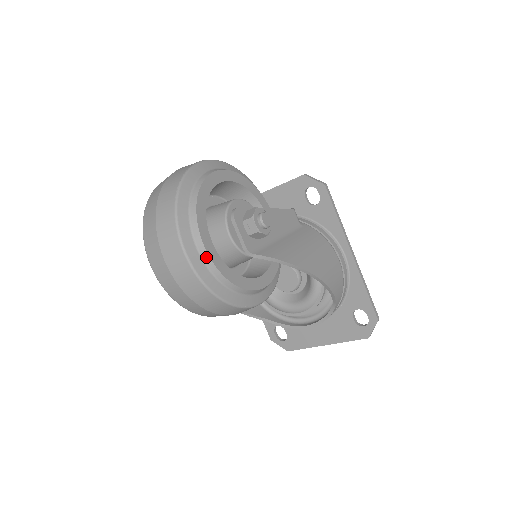
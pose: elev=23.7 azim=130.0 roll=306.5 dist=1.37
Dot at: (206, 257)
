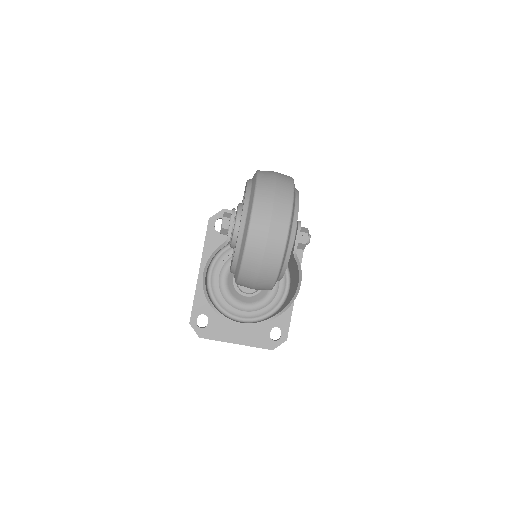
Dot at: (292, 241)
